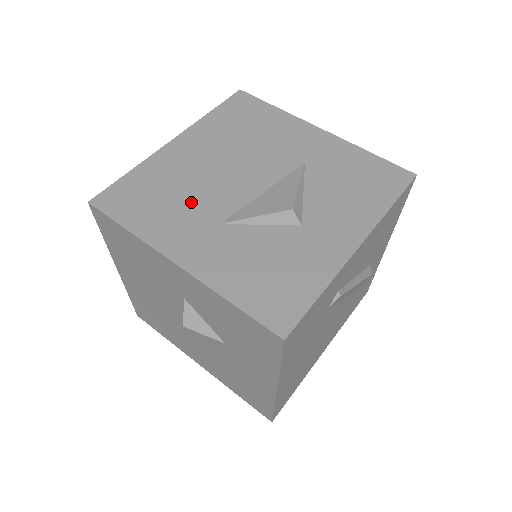
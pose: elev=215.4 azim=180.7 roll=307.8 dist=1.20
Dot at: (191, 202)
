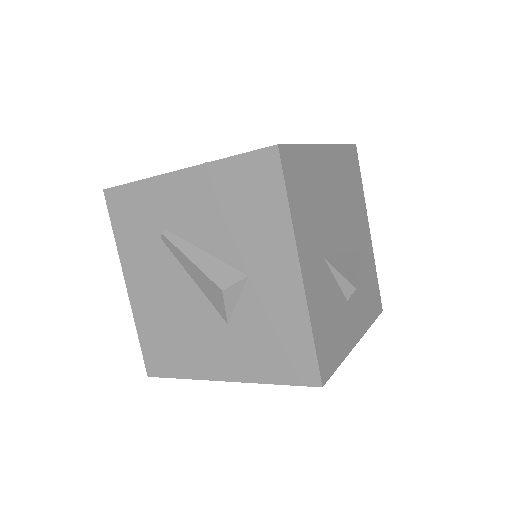
Dot at: (319, 220)
